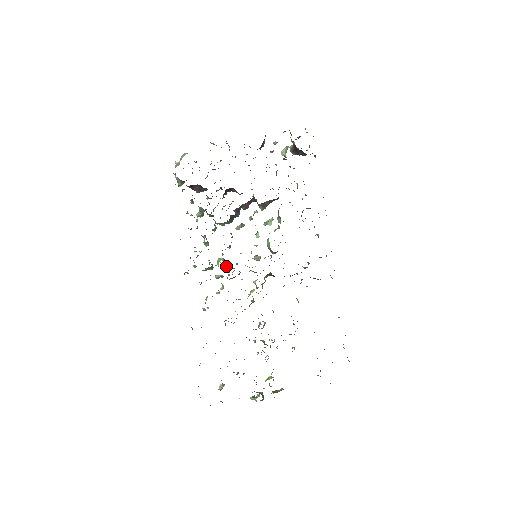
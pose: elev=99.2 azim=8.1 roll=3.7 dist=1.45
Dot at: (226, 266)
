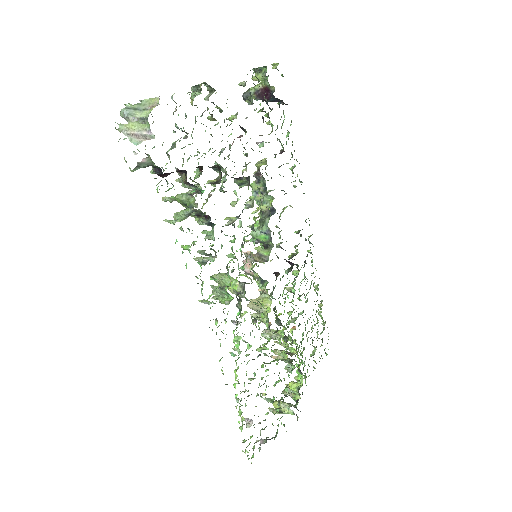
Dot at: (241, 285)
